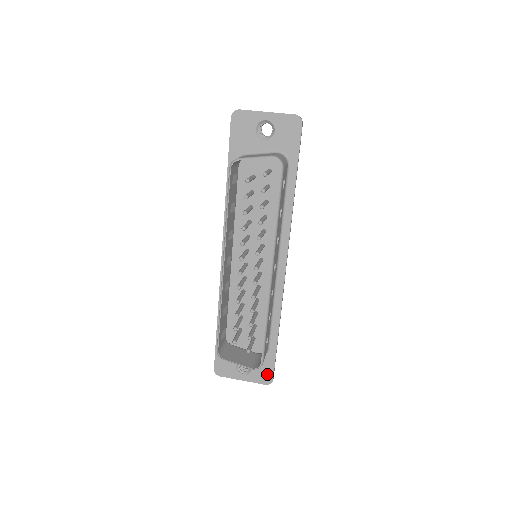
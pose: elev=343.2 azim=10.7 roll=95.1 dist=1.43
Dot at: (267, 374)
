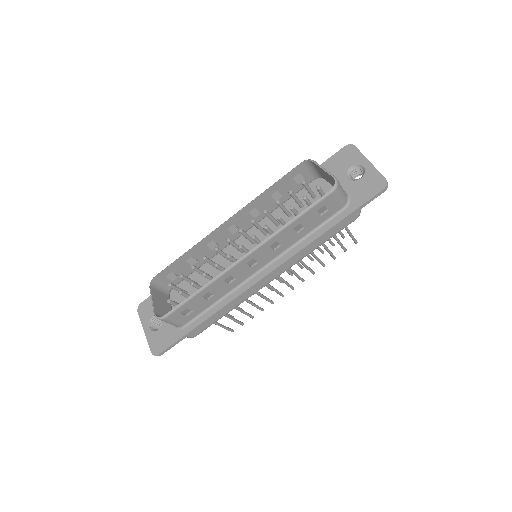
Dot at: (161, 345)
